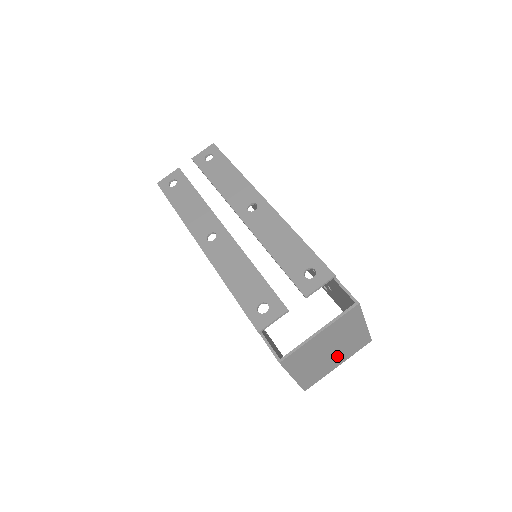
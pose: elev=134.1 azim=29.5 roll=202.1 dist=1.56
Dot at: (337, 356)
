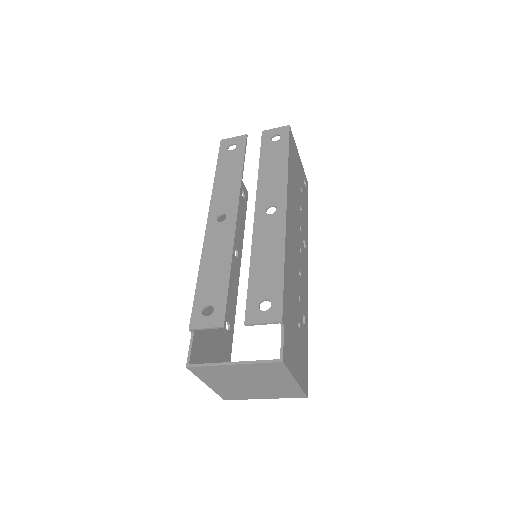
Dot at: (261, 391)
